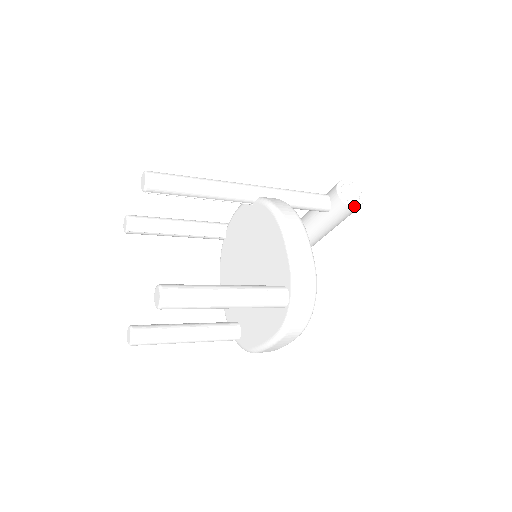
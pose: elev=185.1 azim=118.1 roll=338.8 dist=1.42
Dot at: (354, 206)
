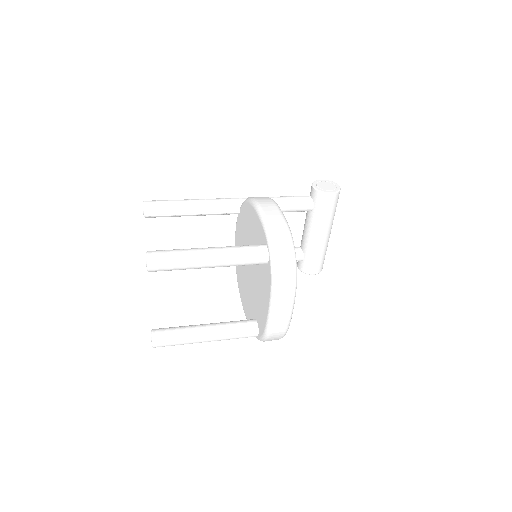
Dot at: (331, 192)
